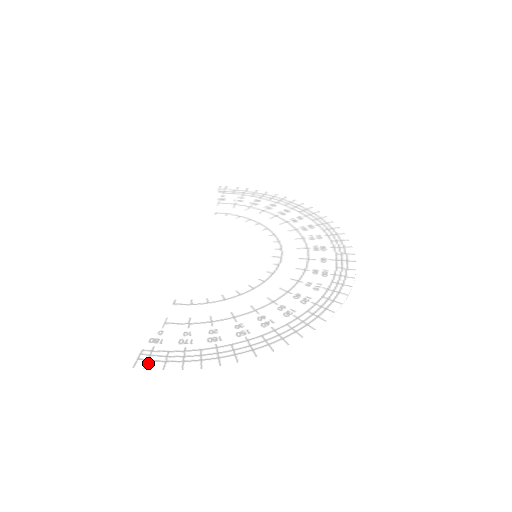
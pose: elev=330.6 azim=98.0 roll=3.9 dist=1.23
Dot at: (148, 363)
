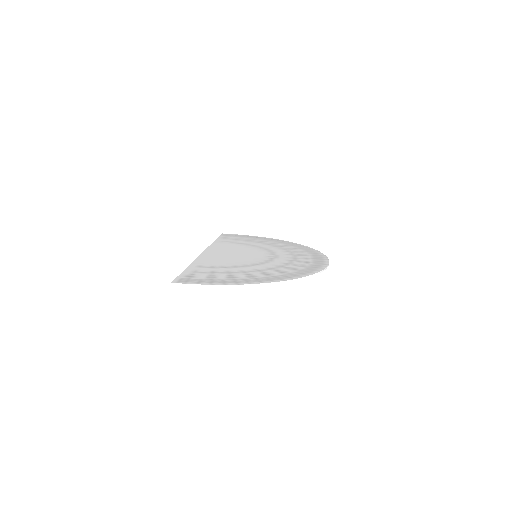
Dot at: (187, 282)
